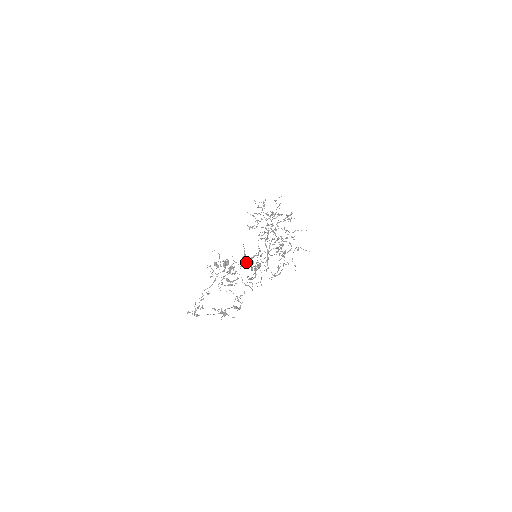
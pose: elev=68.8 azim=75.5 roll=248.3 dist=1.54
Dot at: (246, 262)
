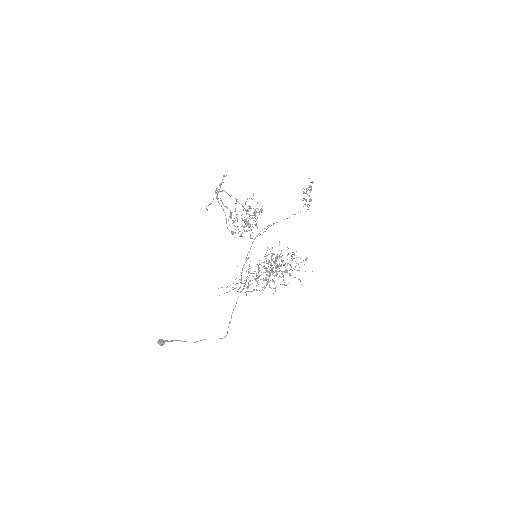
Dot at: occluded
